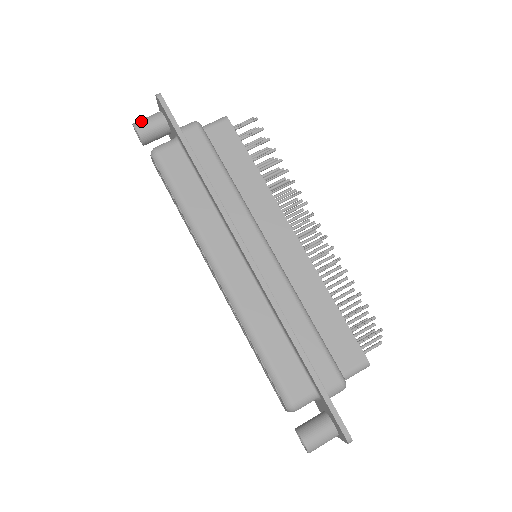
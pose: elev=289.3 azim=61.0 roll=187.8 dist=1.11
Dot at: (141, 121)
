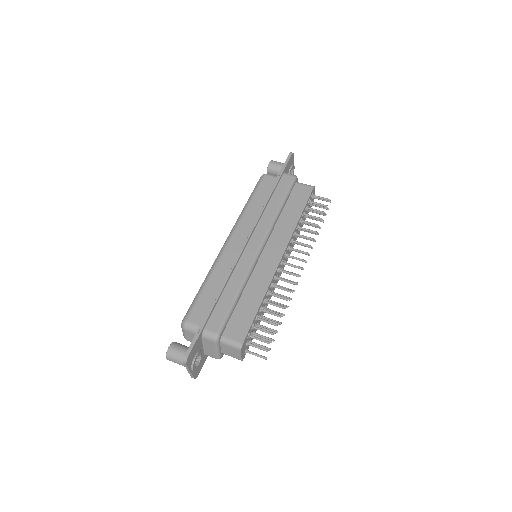
Dot at: (276, 161)
